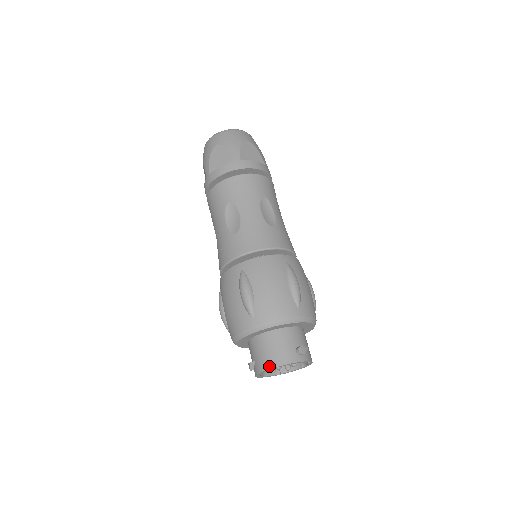
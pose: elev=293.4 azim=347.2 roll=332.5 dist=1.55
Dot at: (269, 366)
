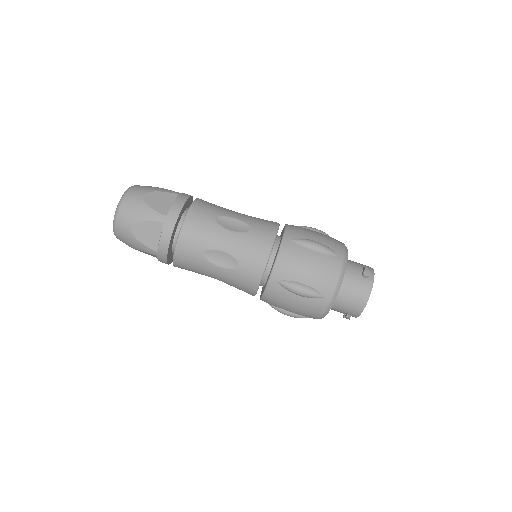
Dot at: (363, 306)
